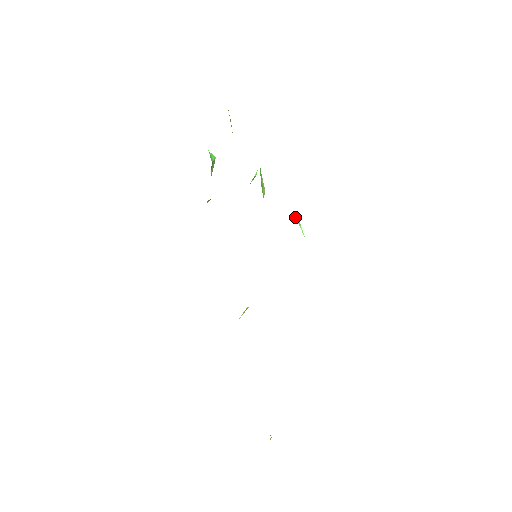
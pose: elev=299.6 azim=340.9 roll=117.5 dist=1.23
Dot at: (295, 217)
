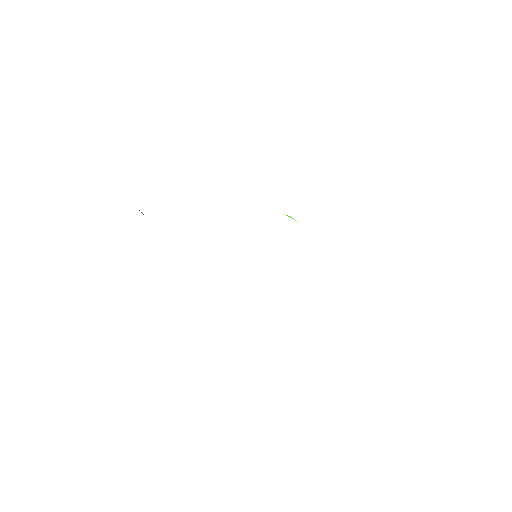
Dot at: (286, 215)
